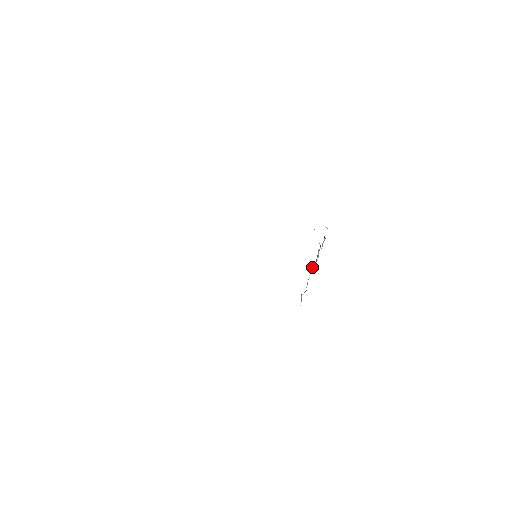
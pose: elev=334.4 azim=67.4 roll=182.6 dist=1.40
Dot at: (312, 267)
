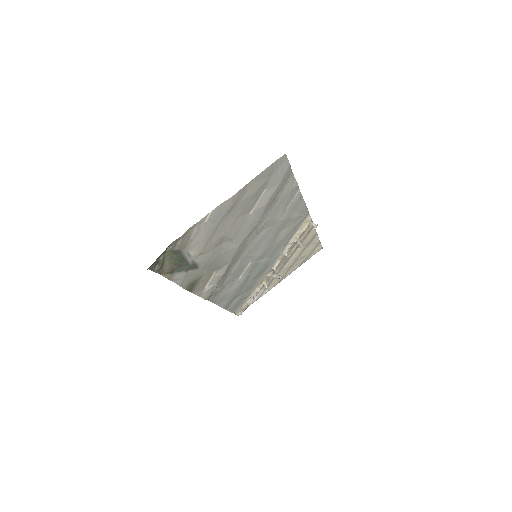
Dot at: (287, 258)
